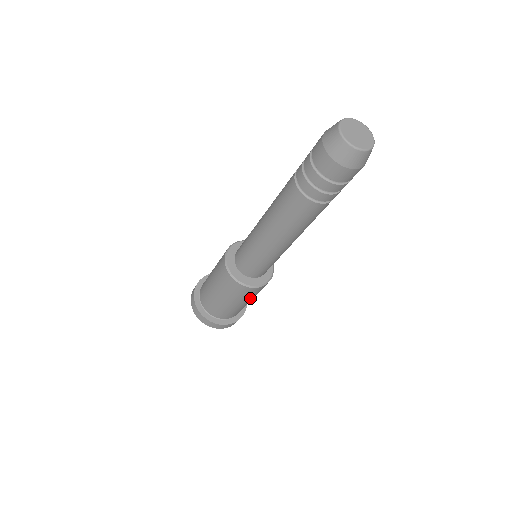
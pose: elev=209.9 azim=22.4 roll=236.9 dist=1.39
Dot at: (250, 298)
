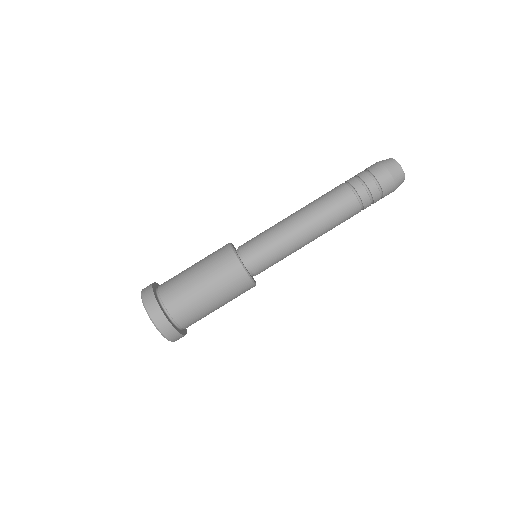
Dot at: (215, 280)
